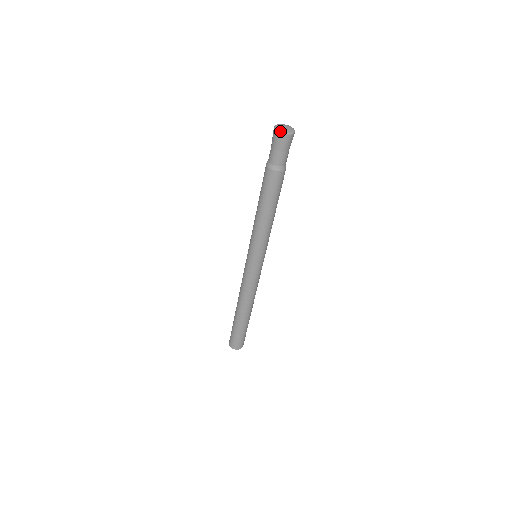
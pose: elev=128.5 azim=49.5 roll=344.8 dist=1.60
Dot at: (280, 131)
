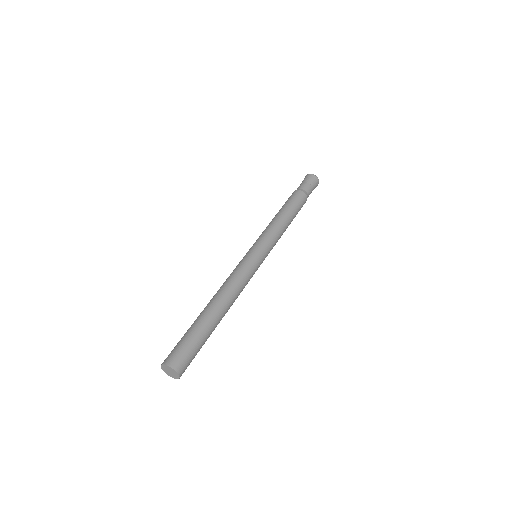
Dot at: (312, 174)
